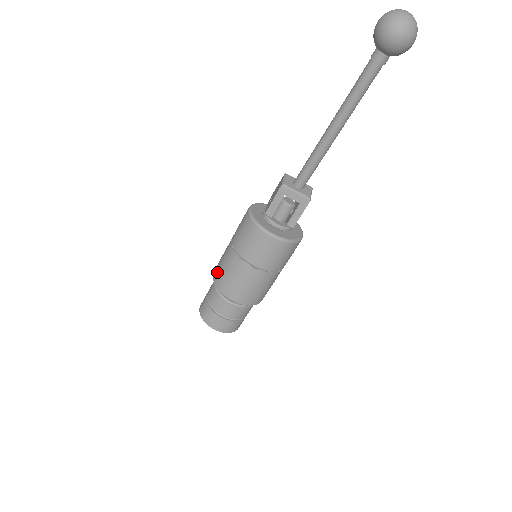
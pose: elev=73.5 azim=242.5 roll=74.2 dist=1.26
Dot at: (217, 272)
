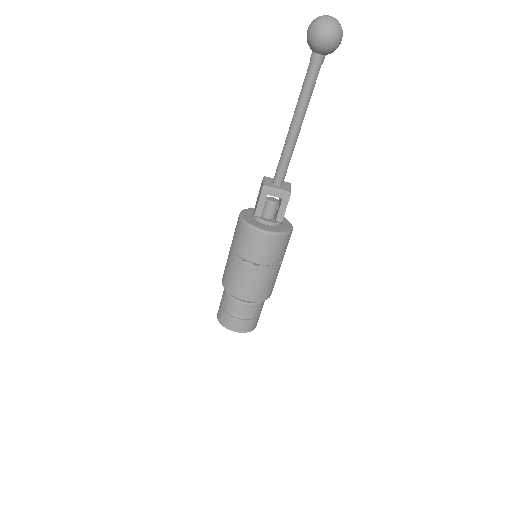
Dot at: (225, 278)
